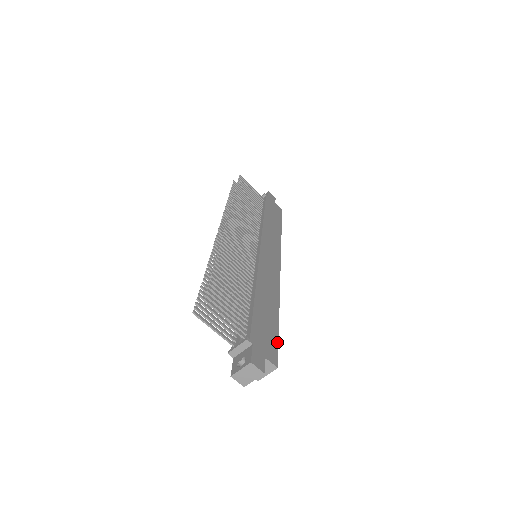
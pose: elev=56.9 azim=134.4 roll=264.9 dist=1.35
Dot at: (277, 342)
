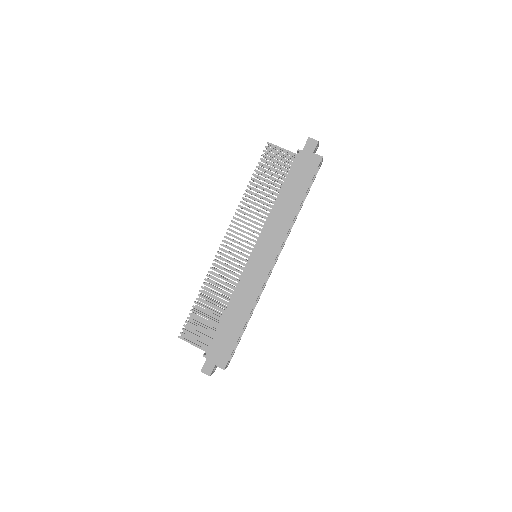
Dot at: (232, 350)
